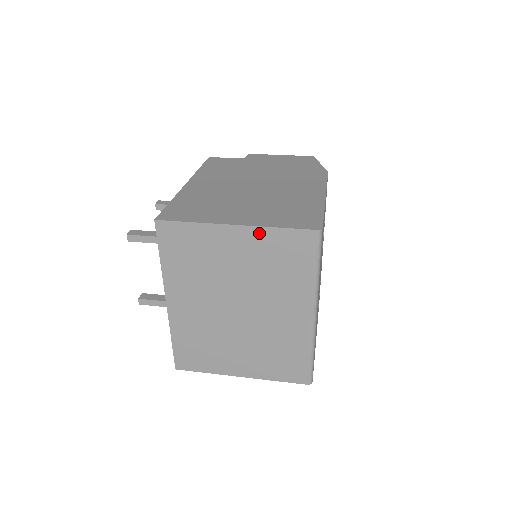
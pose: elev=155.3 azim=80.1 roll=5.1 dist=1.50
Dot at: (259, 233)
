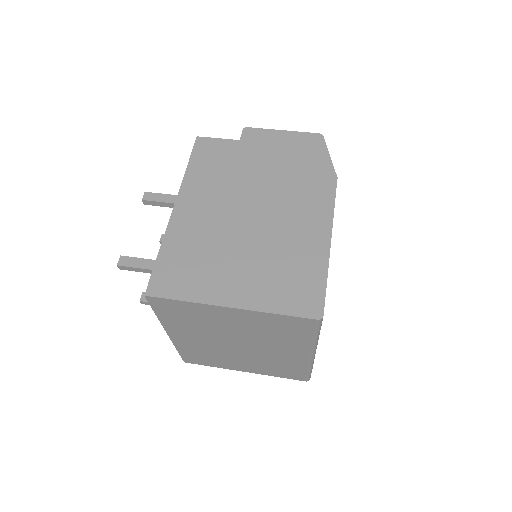
Dot at: (256, 314)
